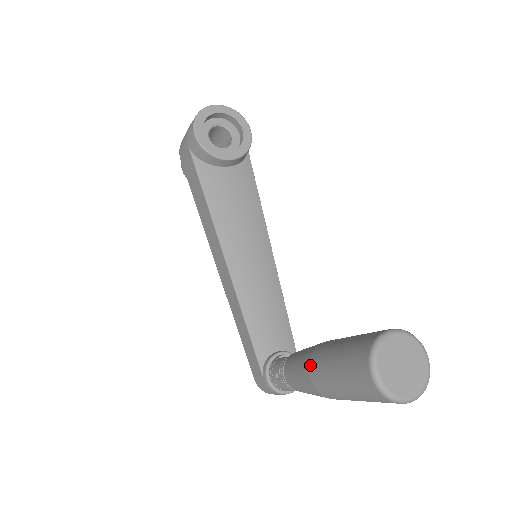
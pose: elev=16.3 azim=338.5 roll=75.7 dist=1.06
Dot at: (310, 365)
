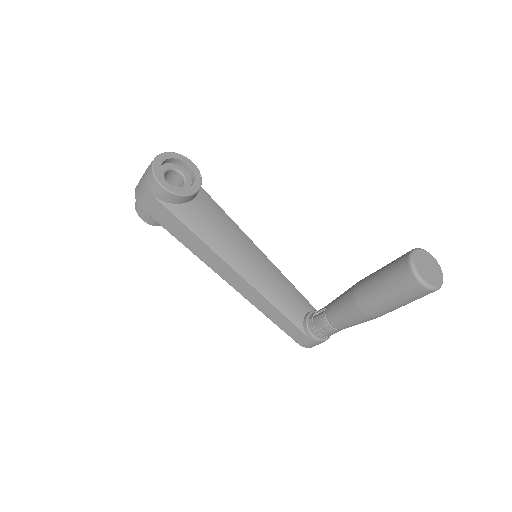
Dot at: (359, 303)
